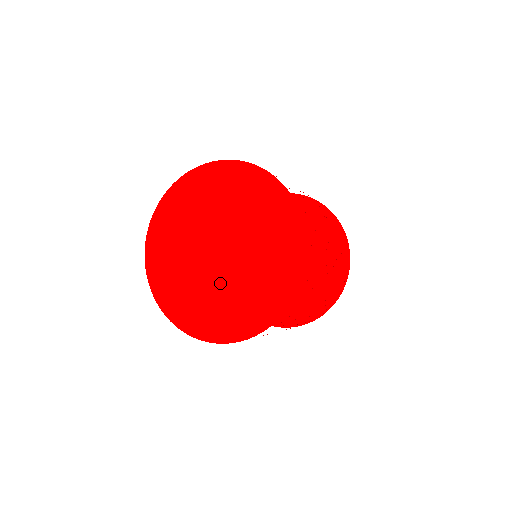
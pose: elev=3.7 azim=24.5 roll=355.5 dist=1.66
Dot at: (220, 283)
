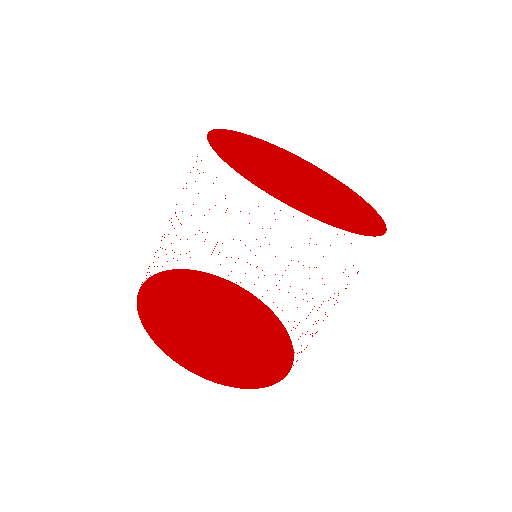
Dot at: (325, 197)
